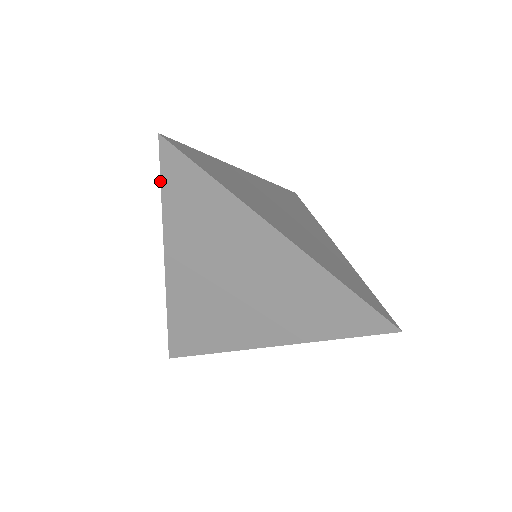
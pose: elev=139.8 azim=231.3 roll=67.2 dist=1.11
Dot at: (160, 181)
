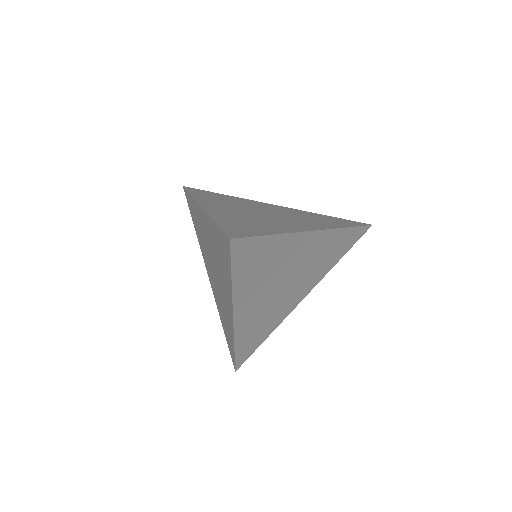
Dot at: (191, 215)
